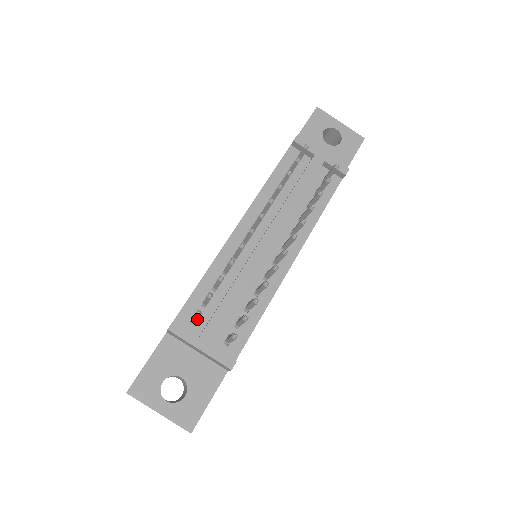
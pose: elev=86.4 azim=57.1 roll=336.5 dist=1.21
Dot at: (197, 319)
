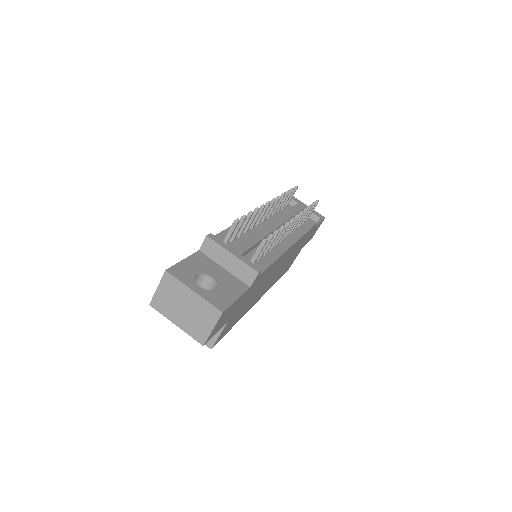
Dot at: (231, 234)
